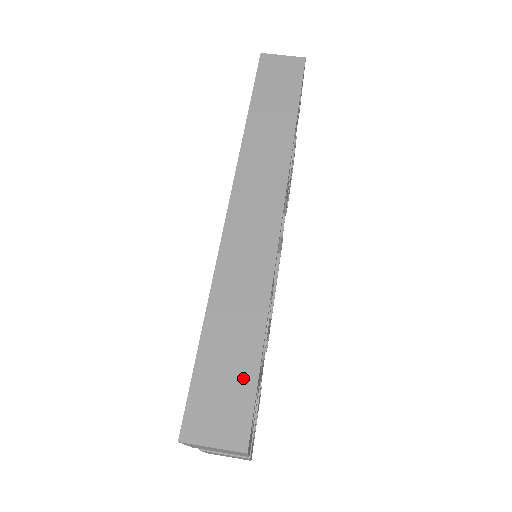
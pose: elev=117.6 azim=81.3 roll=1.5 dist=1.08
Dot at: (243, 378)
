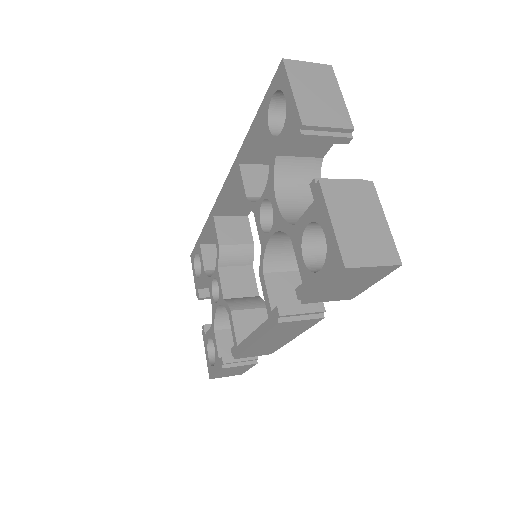
Dot at: occluded
